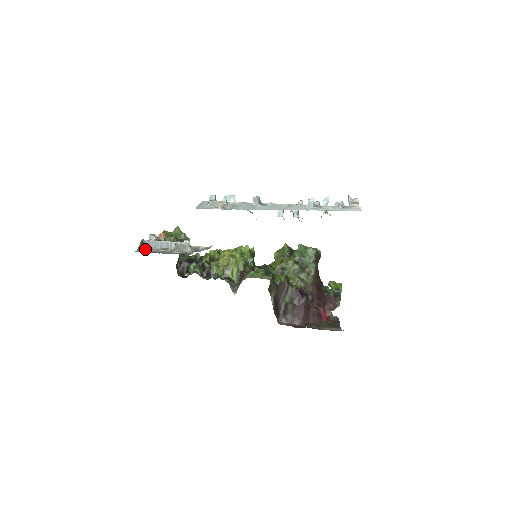
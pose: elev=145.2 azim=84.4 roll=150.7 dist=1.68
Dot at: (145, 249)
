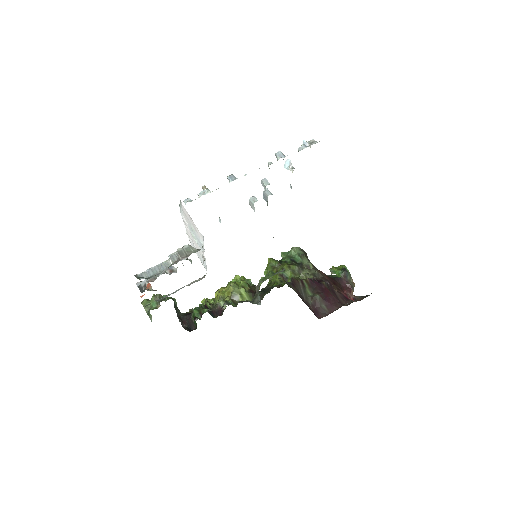
Dot at: occluded
